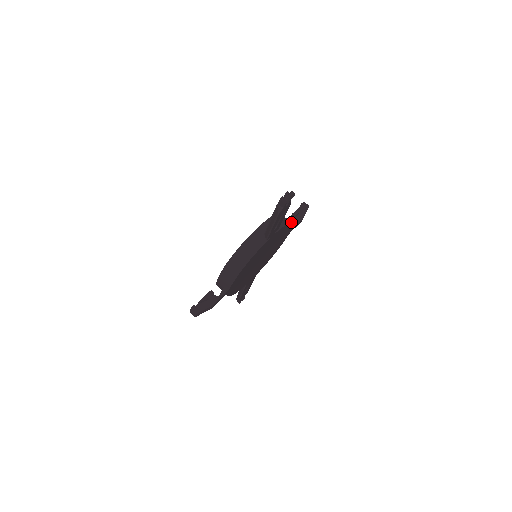
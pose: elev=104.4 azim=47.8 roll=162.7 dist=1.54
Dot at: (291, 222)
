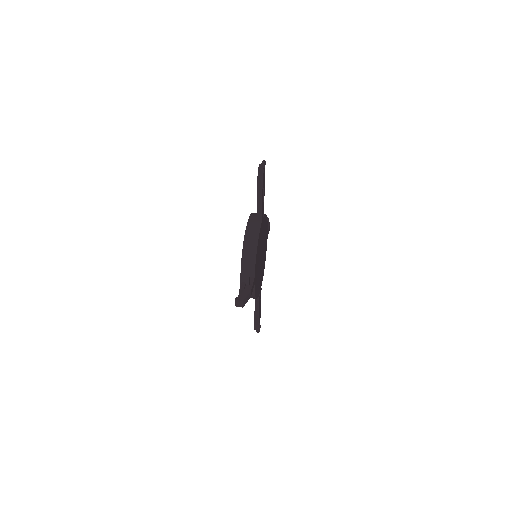
Dot at: occluded
